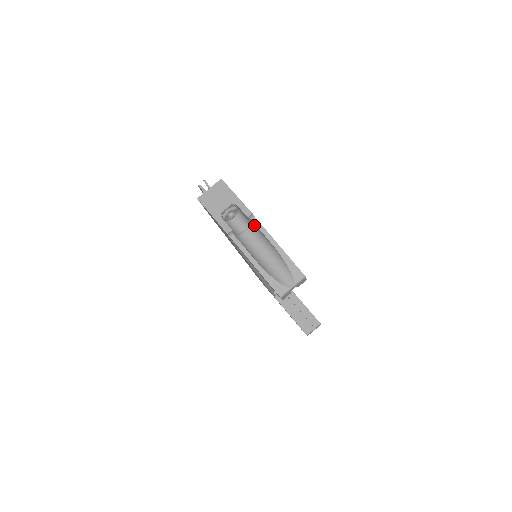
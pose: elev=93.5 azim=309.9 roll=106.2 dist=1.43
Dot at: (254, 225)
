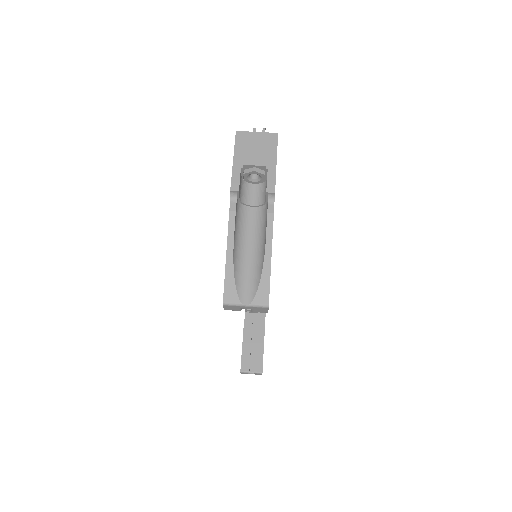
Dot at: (267, 208)
